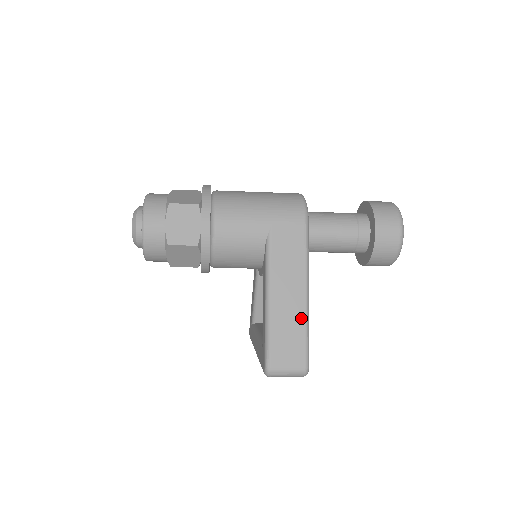
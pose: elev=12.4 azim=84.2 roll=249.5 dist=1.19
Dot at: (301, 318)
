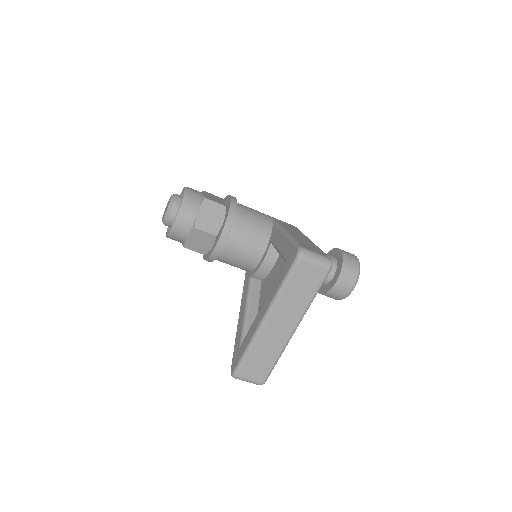
Dot at: (313, 244)
